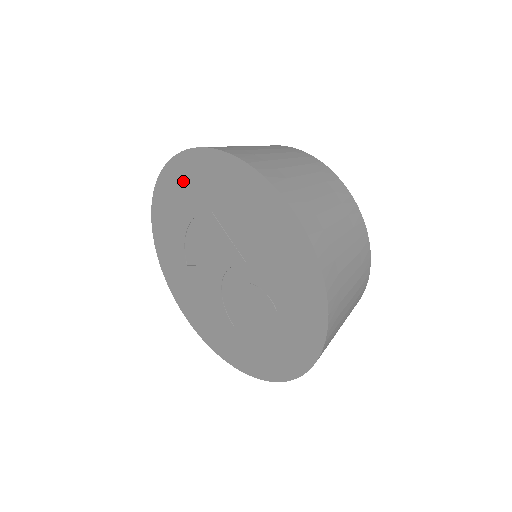
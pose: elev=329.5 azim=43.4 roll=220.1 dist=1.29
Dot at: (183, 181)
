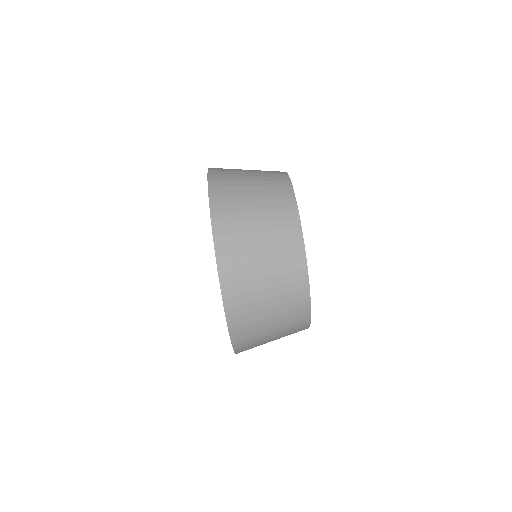
Dot at: occluded
